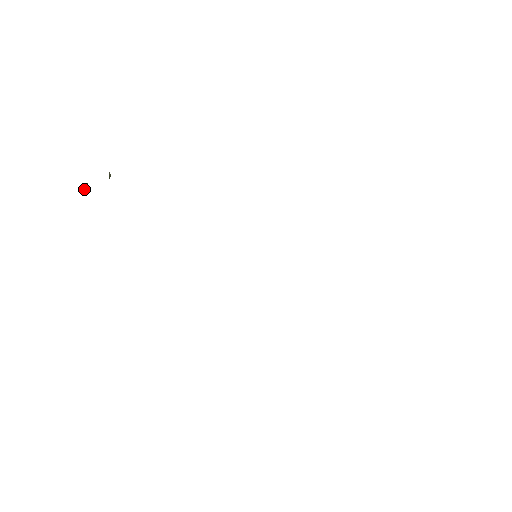
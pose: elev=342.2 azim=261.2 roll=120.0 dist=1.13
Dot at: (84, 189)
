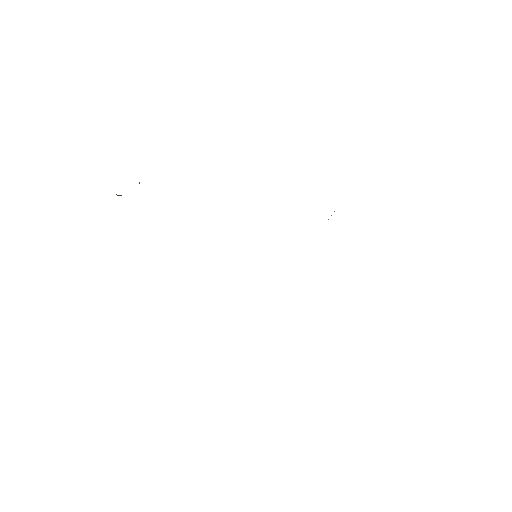
Dot at: (118, 195)
